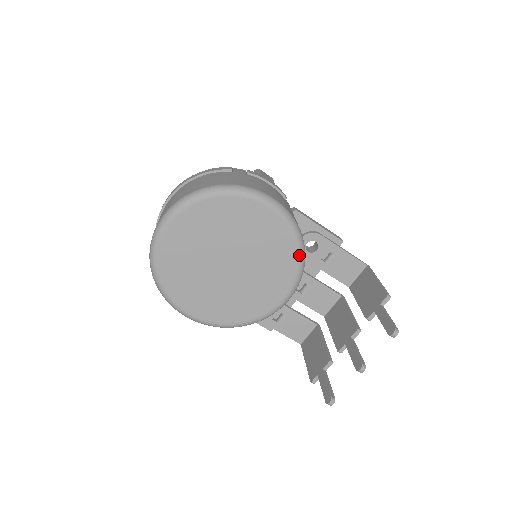
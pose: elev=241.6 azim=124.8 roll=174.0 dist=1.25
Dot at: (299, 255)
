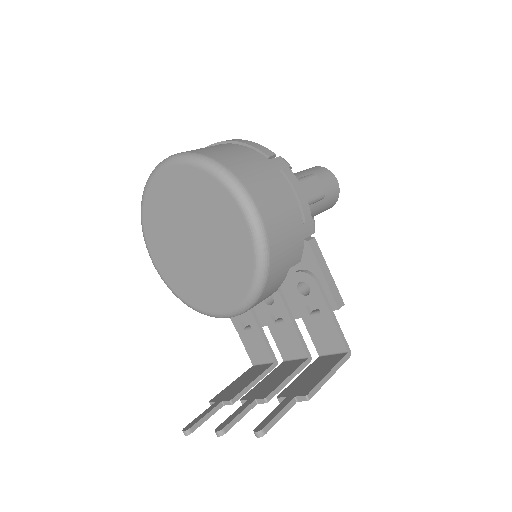
Dot at: (253, 284)
